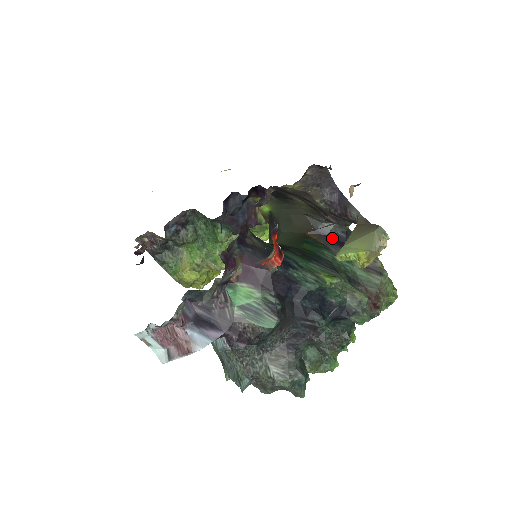
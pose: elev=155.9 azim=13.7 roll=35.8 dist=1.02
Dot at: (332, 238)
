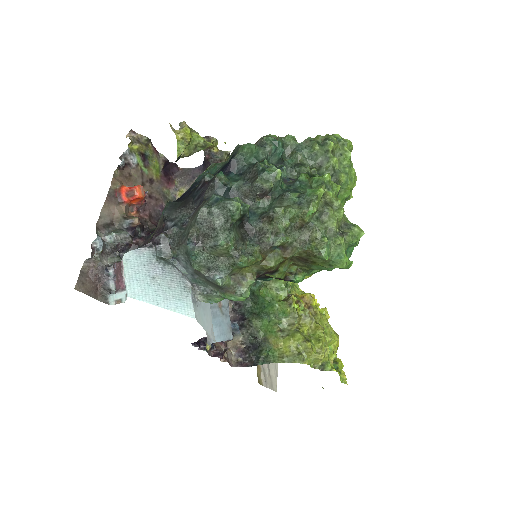
Dot at: occluded
